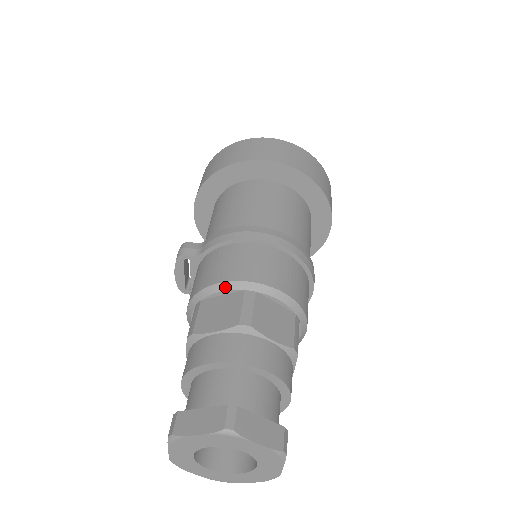
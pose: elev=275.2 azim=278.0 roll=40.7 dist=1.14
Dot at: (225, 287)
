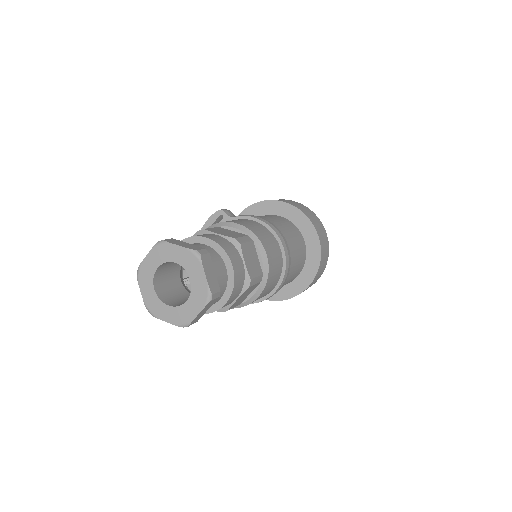
Dot at: (239, 227)
